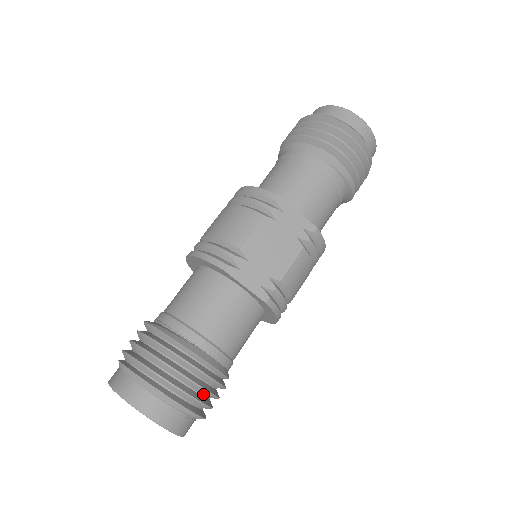
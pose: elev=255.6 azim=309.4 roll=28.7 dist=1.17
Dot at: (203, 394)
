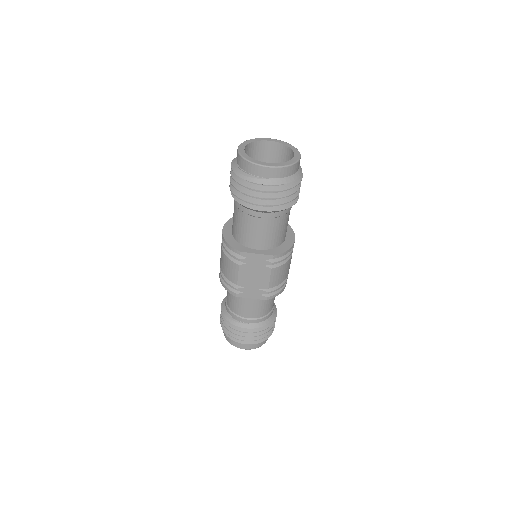
Dot at: occluded
